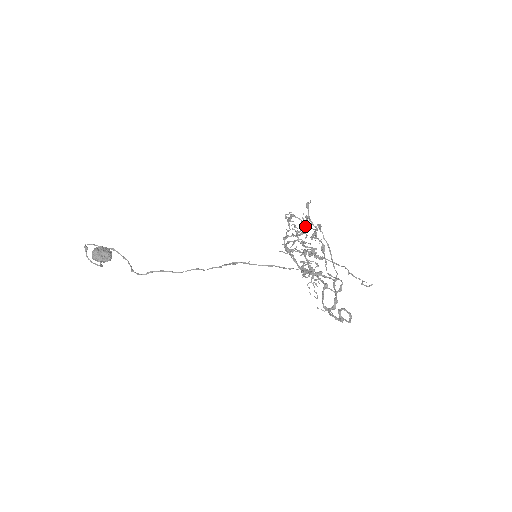
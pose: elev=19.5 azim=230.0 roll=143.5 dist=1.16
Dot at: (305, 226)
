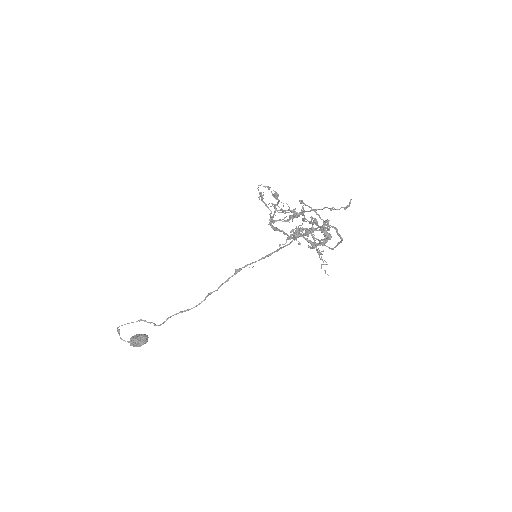
Dot at: (270, 187)
